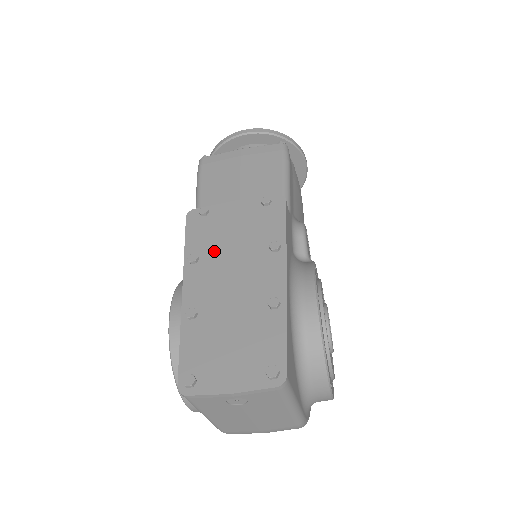
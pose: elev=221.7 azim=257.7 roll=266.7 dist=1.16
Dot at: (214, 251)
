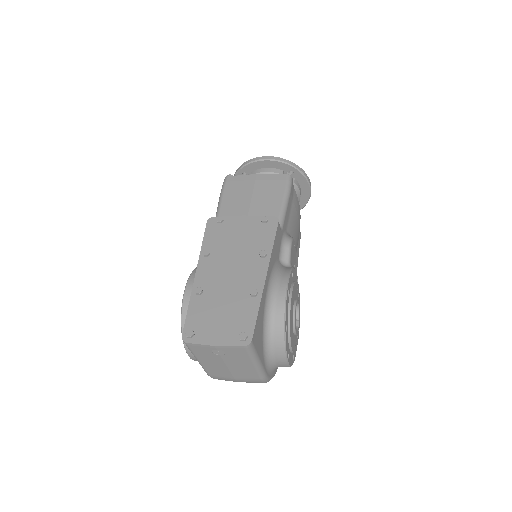
Dot at: (222, 250)
